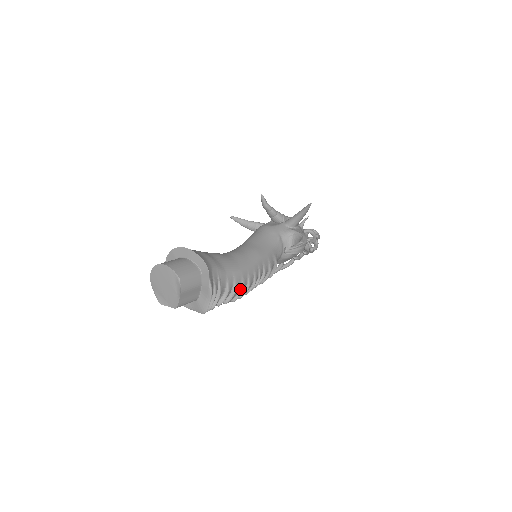
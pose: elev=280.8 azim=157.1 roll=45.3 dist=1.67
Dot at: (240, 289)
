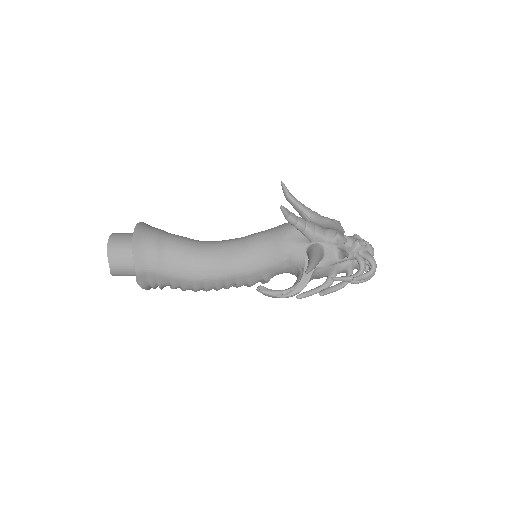
Dot at: (193, 289)
